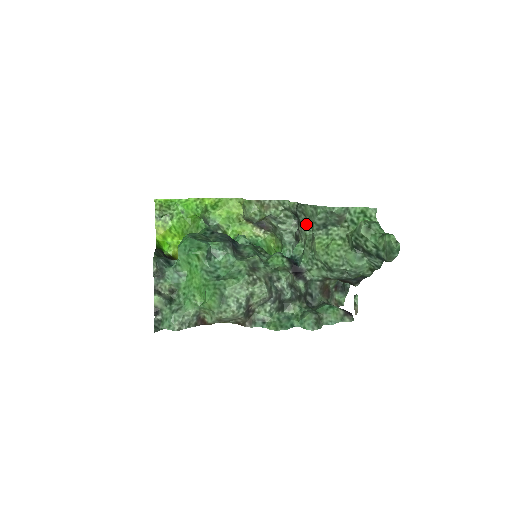
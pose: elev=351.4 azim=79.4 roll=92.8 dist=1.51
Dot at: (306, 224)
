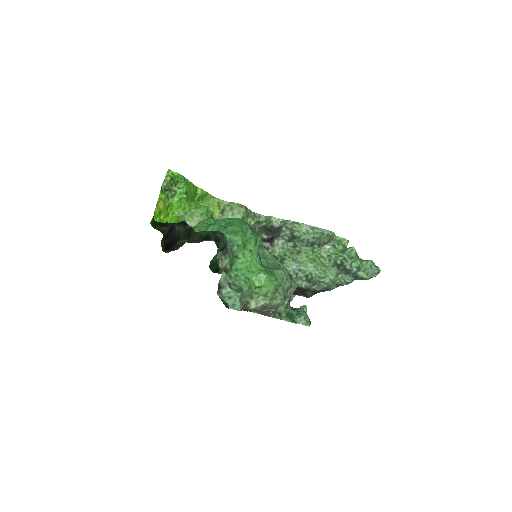
Dot at: (285, 239)
